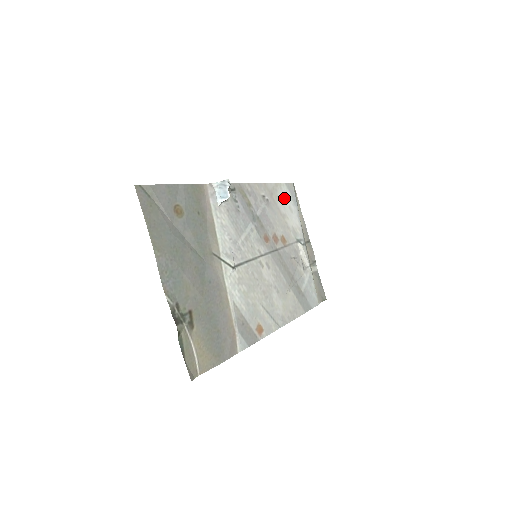
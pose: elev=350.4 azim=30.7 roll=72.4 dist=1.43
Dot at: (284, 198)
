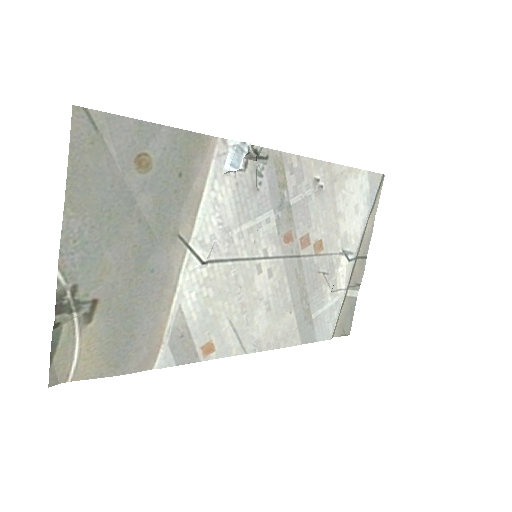
Dot at: (354, 191)
